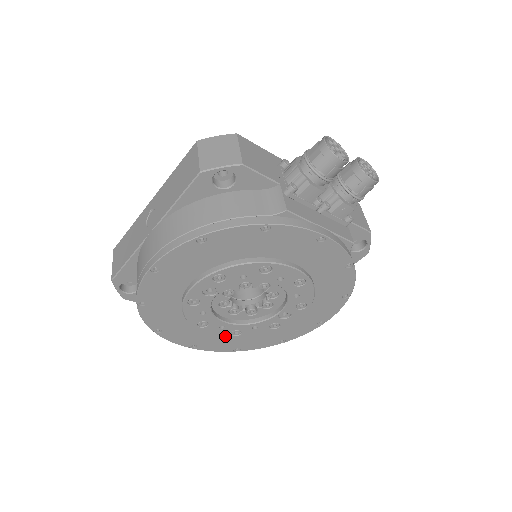
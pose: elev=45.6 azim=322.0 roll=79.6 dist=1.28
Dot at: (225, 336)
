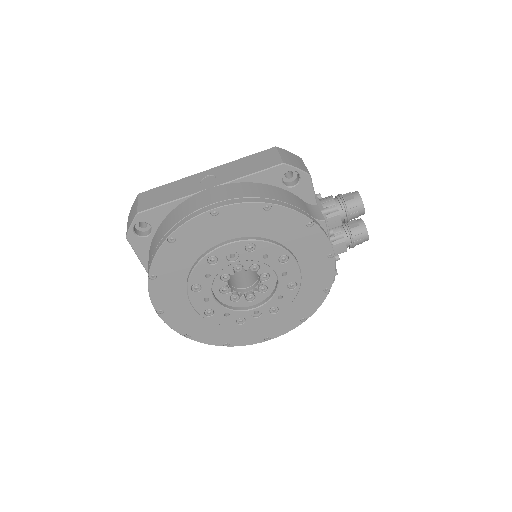
Dot at: (199, 311)
